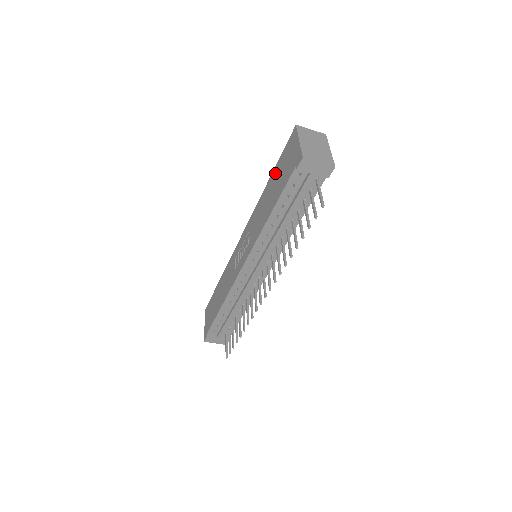
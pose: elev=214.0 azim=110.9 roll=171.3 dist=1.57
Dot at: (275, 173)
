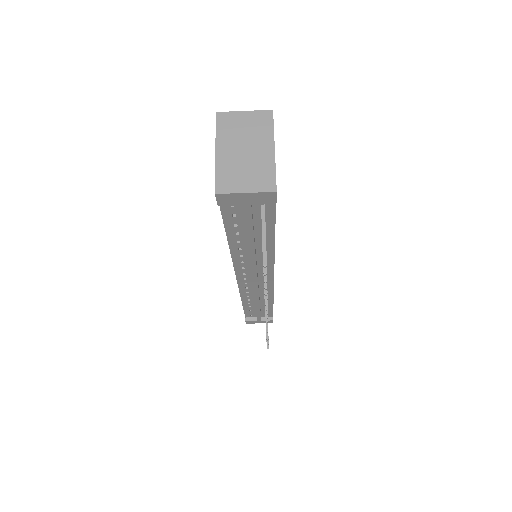
Dot at: occluded
